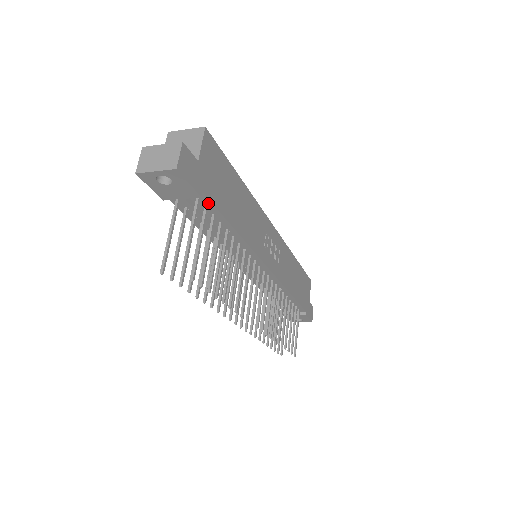
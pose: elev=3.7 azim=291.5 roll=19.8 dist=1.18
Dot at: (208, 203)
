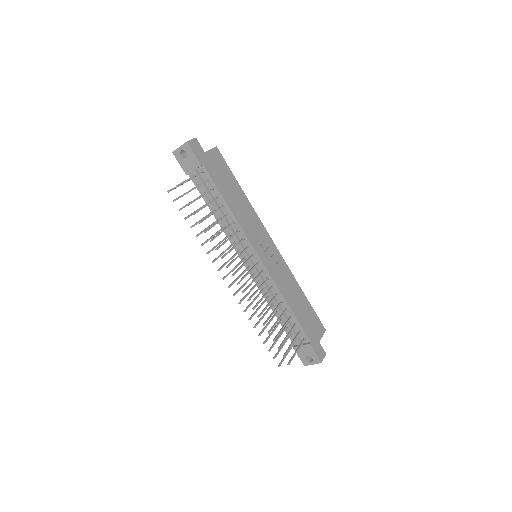
Dot at: (208, 176)
